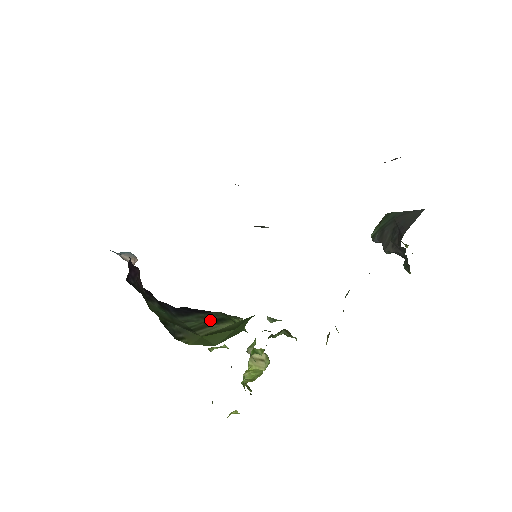
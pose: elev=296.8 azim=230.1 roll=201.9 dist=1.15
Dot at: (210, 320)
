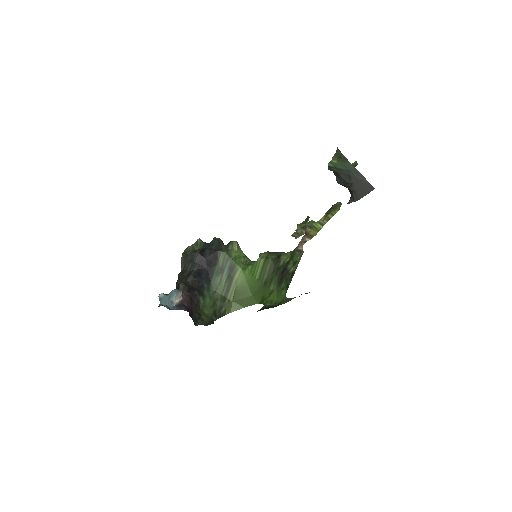
Dot at: (227, 275)
